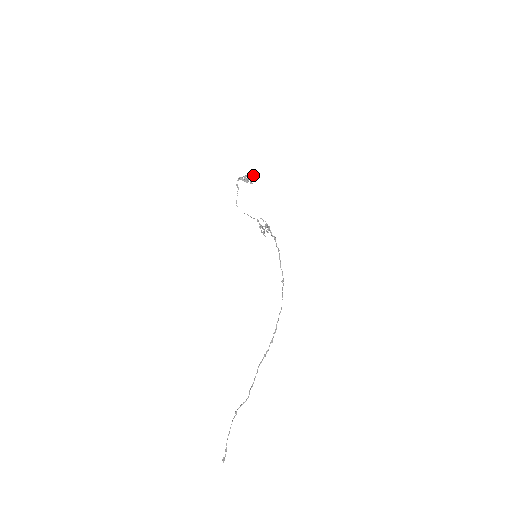
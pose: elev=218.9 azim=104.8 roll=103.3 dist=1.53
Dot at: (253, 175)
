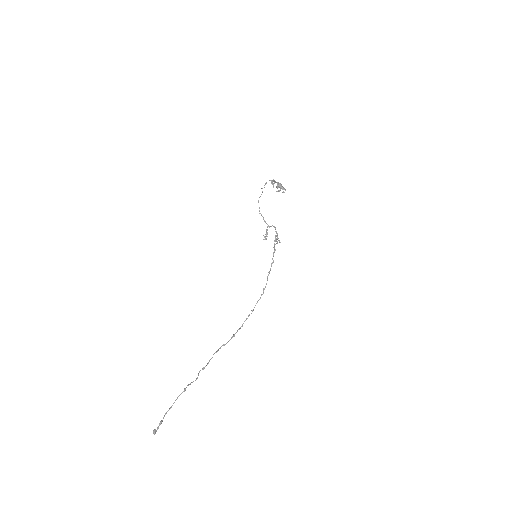
Dot at: occluded
